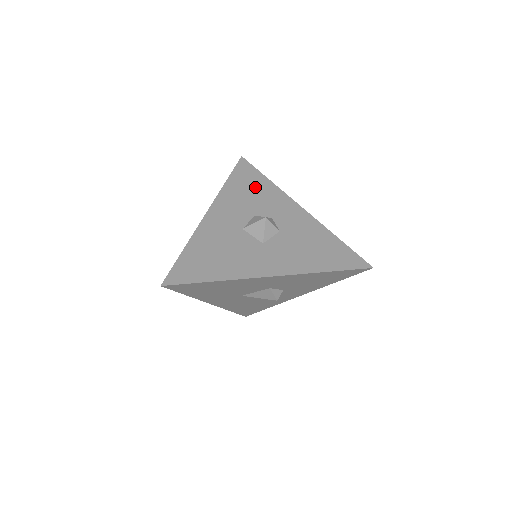
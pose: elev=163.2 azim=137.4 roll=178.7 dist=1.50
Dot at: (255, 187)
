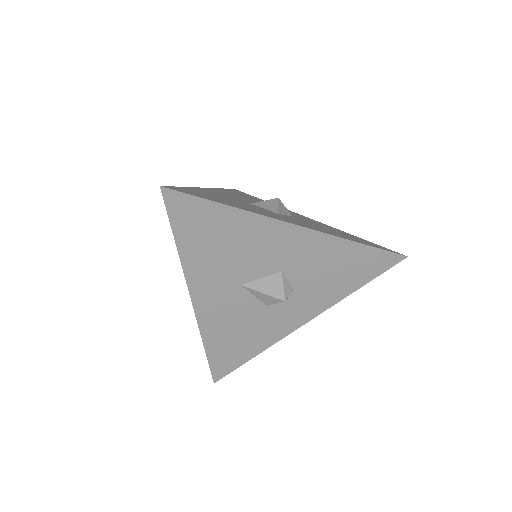
Dot at: (255, 199)
